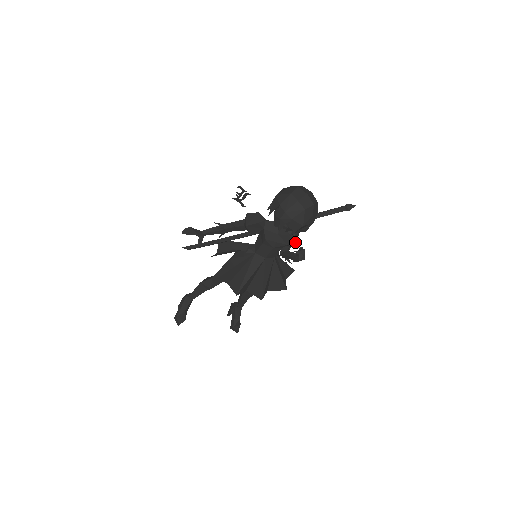
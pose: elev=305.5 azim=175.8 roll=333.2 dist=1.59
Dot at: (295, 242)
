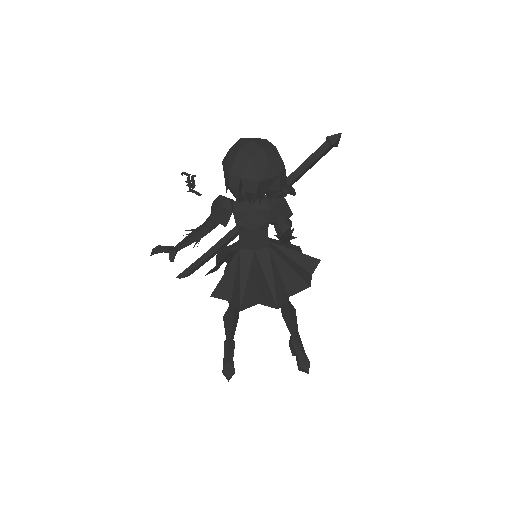
Dot at: (288, 217)
